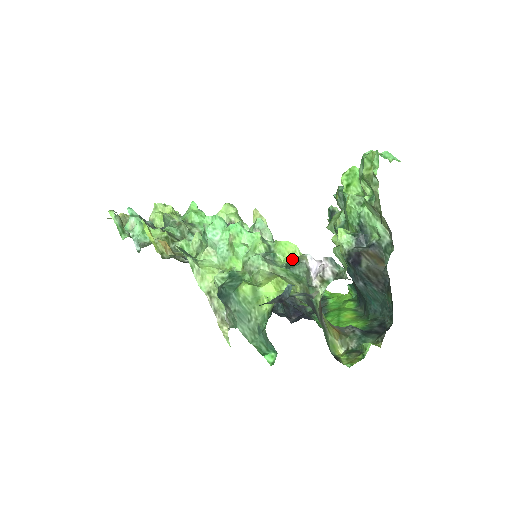
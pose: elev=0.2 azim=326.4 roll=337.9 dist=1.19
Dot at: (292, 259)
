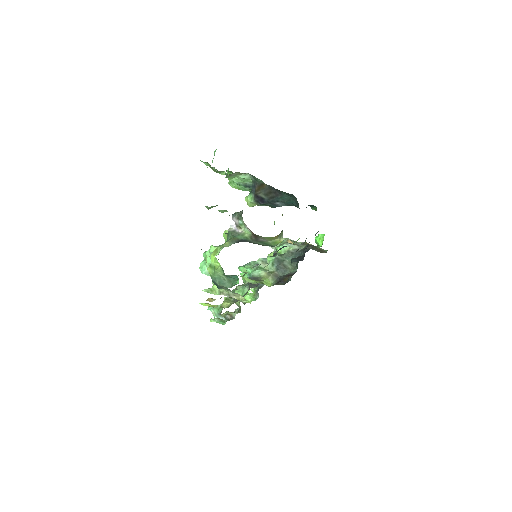
Dot at: occluded
